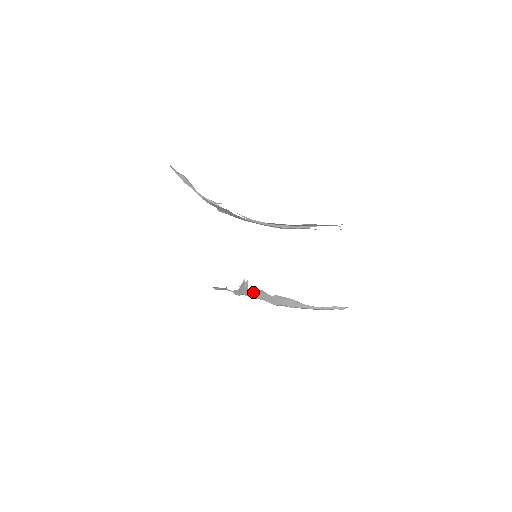
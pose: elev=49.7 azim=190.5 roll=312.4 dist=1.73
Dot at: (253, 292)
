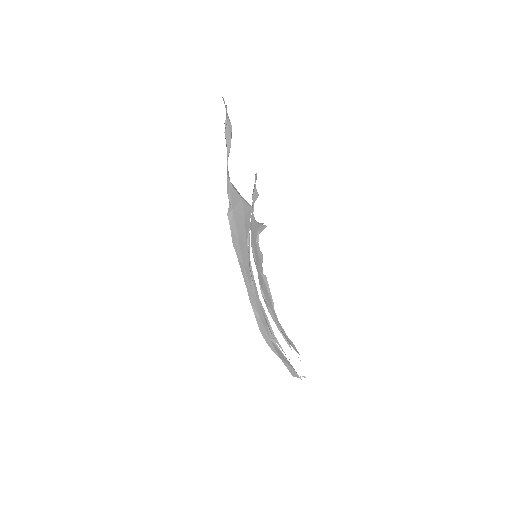
Dot at: (257, 245)
